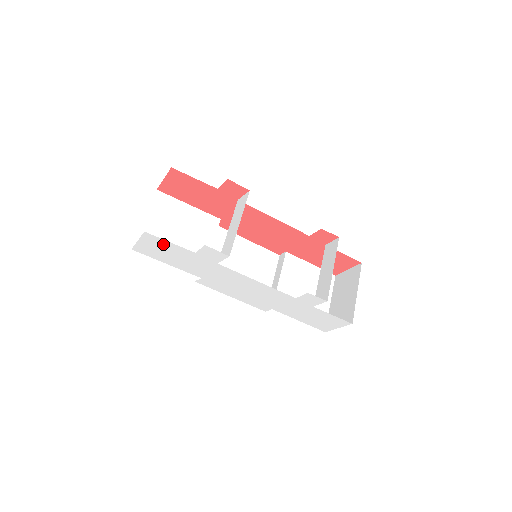
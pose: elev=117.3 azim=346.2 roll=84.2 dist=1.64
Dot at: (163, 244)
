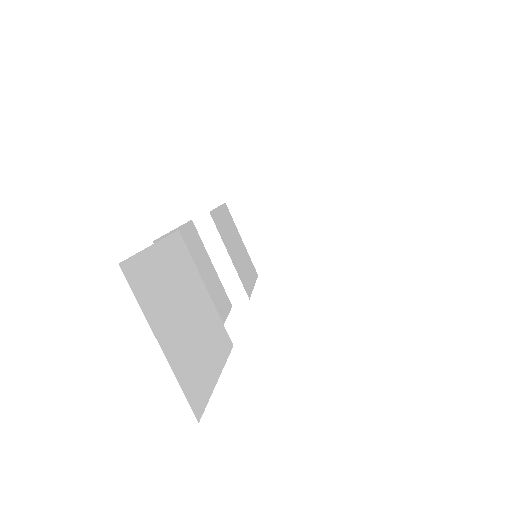
Dot at: occluded
